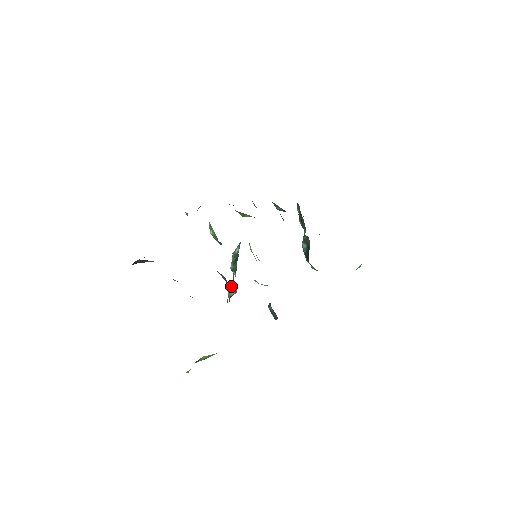
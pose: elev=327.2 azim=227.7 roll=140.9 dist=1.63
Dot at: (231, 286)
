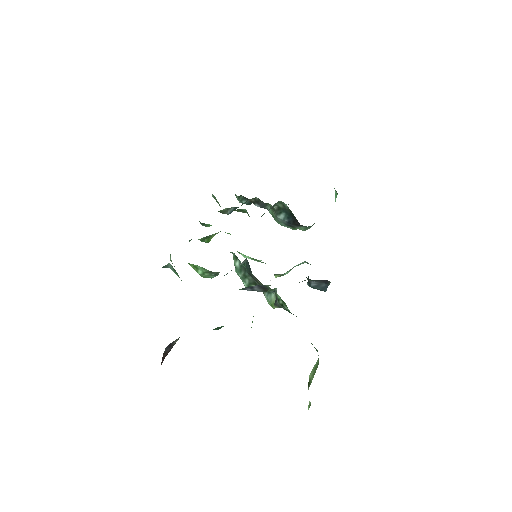
Dot at: (266, 295)
